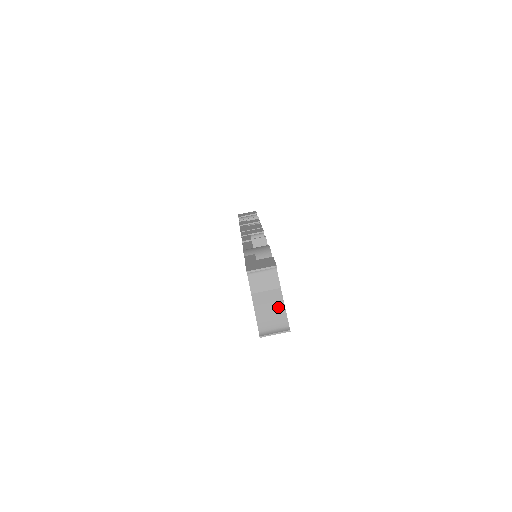
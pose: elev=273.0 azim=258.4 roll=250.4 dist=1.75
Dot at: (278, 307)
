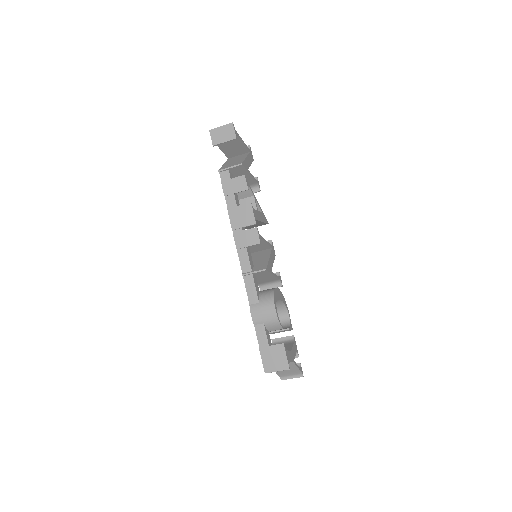
Dot at: (292, 368)
